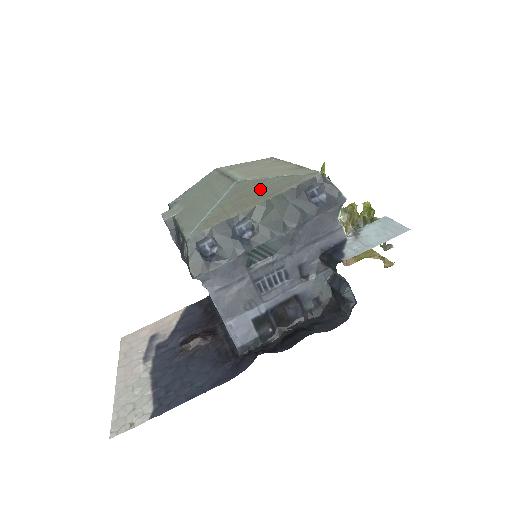
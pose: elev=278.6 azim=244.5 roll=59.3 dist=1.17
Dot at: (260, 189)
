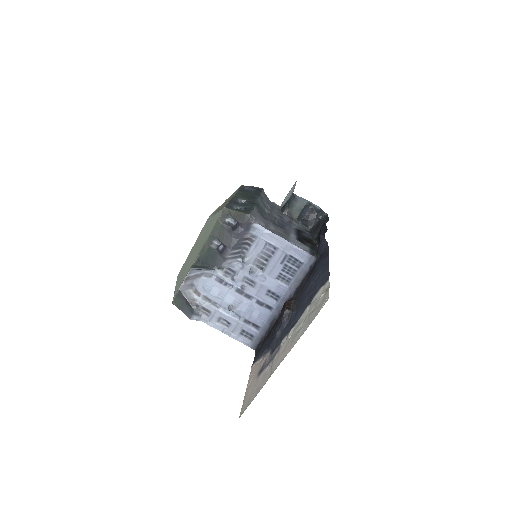
Dot at: (225, 202)
